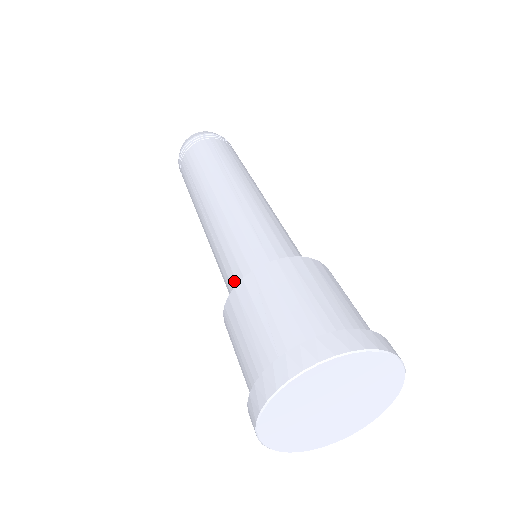
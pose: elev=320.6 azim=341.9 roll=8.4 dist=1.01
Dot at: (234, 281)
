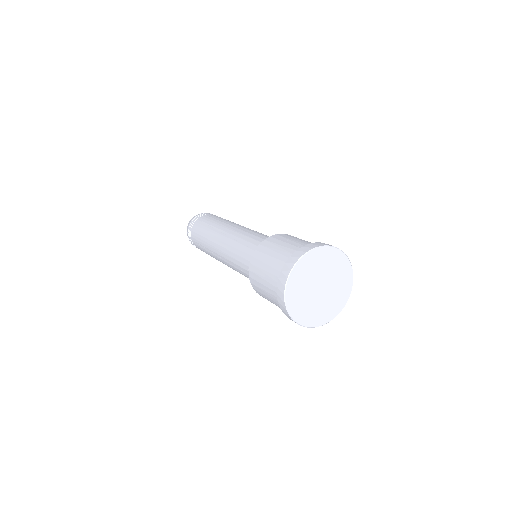
Dot at: (256, 247)
